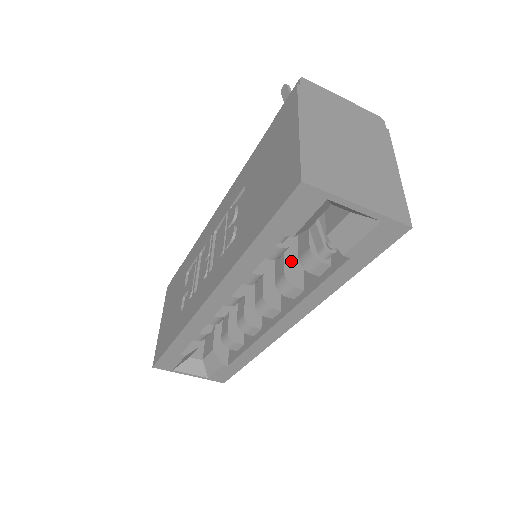
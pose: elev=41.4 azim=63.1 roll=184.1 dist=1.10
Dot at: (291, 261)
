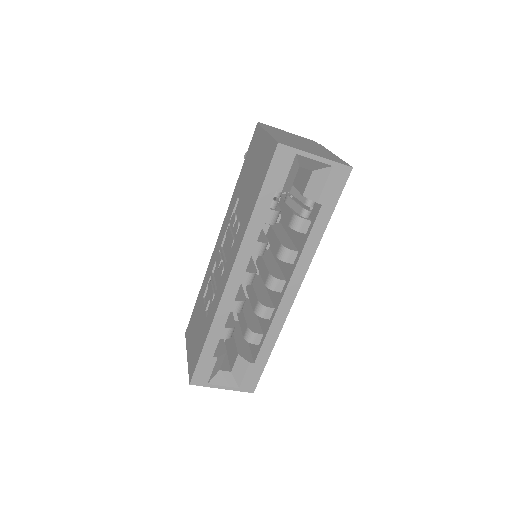
Dot at: (283, 240)
